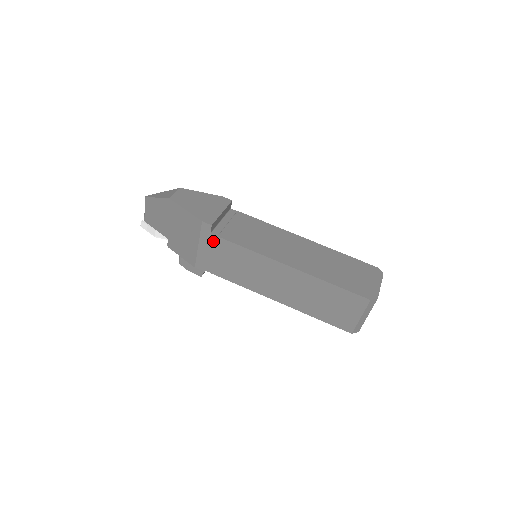
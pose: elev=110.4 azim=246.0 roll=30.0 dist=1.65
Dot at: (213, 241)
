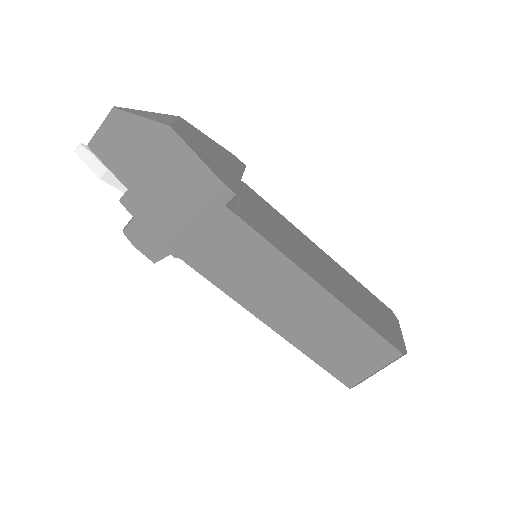
Dot at: (222, 218)
